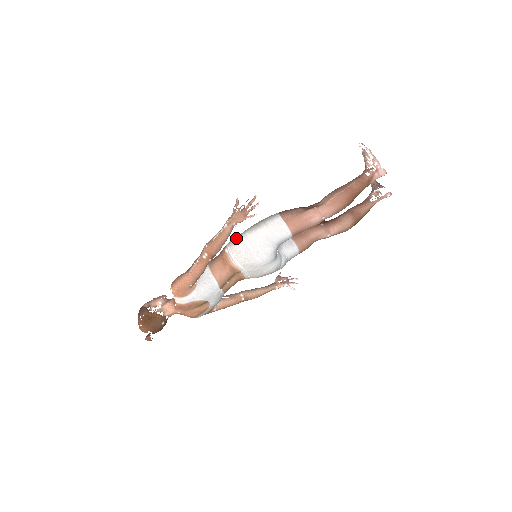
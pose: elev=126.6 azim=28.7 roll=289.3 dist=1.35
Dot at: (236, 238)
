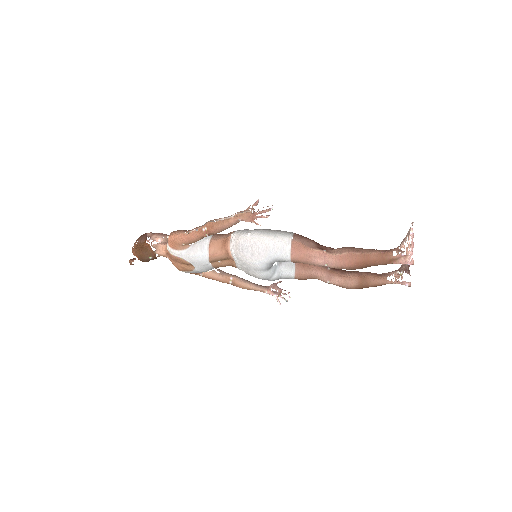
Dot at: (246, 230)
